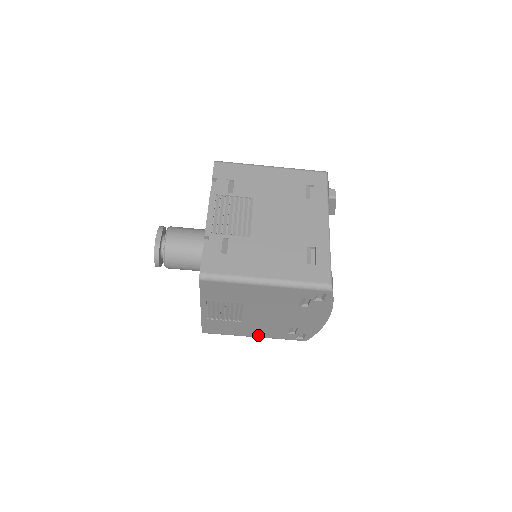
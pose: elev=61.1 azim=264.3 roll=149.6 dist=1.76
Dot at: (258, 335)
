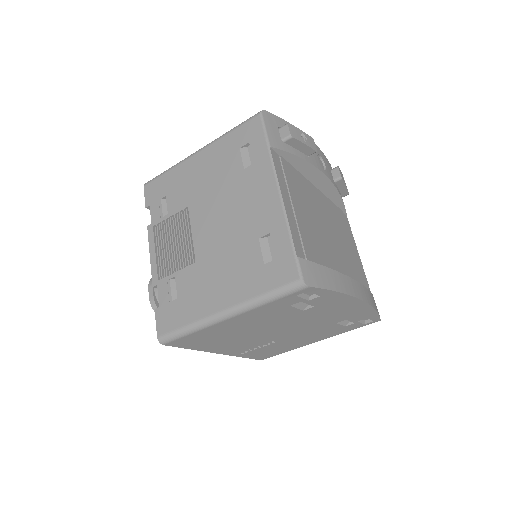
Dot at: (317, 339)
